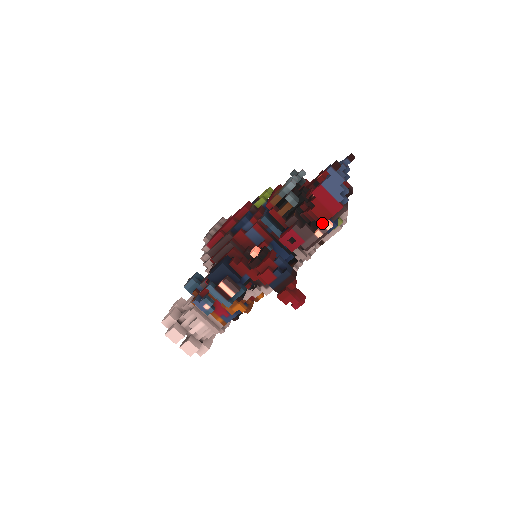
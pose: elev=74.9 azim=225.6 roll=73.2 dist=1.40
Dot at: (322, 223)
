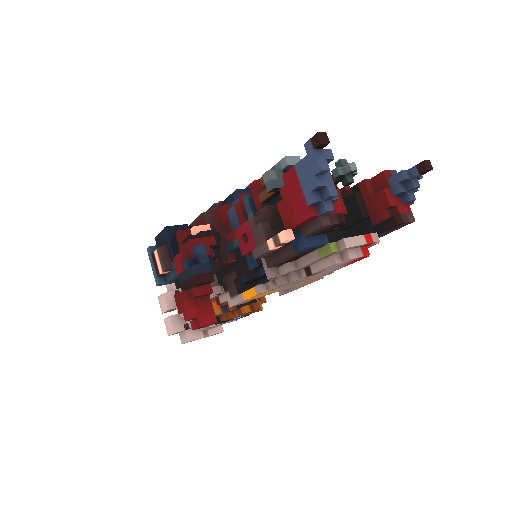
Dot at: occluded
